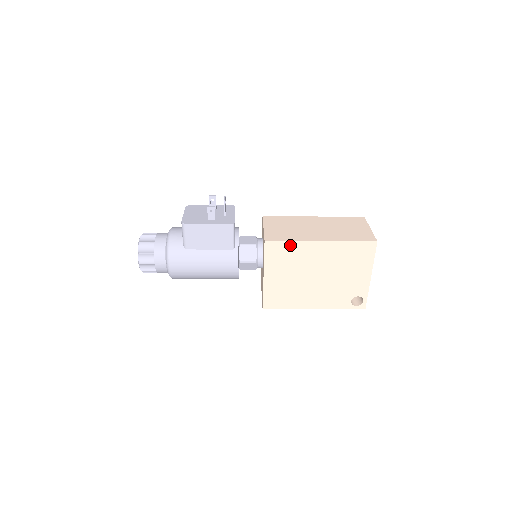
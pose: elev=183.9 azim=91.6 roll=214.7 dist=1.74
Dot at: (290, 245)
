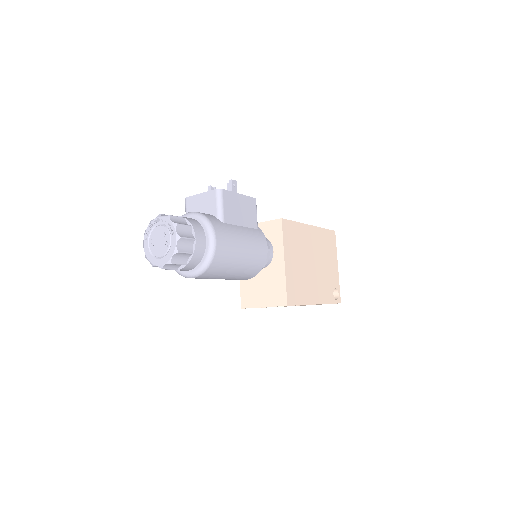
Dot at: (296, 226)
